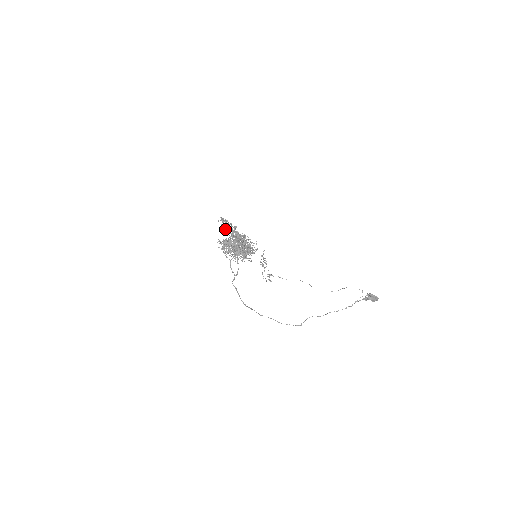
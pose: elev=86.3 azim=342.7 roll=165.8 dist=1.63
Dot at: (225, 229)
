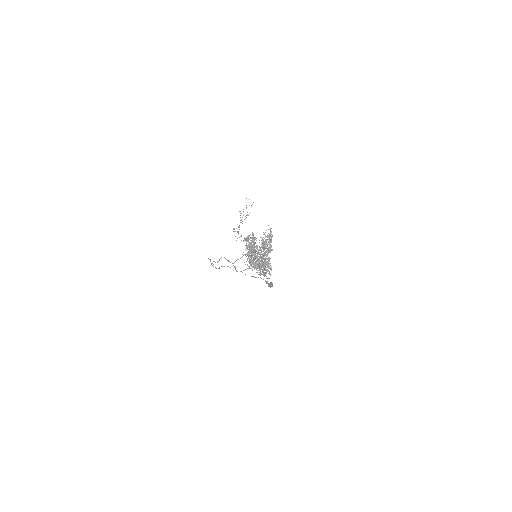
Dot at: (265, 243)
